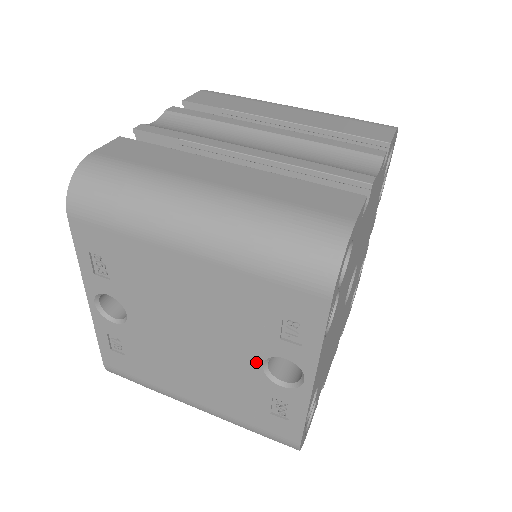
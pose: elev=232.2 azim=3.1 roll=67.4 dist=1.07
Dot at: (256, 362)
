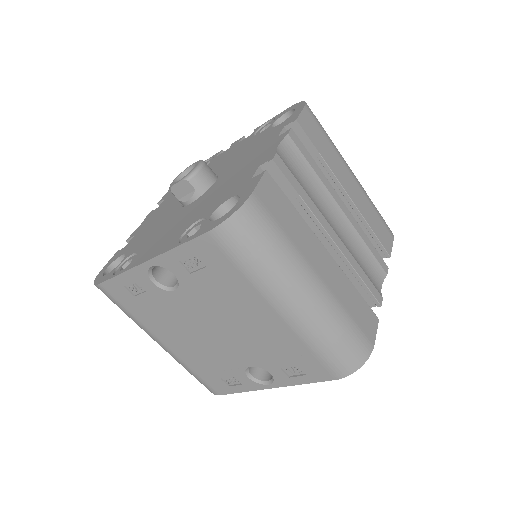
Dot at: (248, 363)
